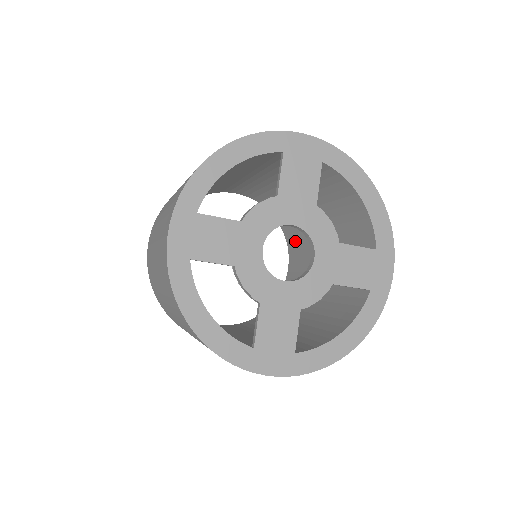
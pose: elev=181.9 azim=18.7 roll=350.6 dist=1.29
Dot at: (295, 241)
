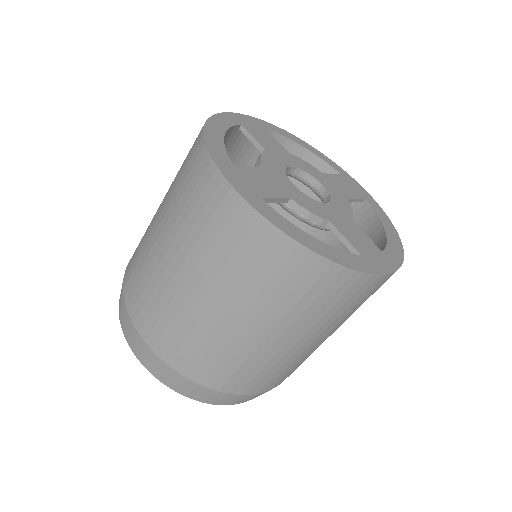
Dot at: occluded
